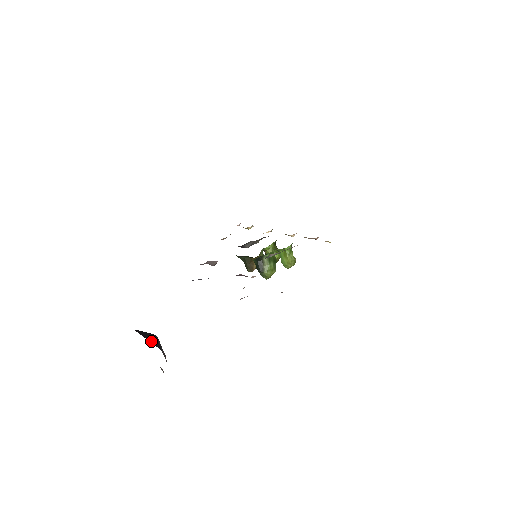
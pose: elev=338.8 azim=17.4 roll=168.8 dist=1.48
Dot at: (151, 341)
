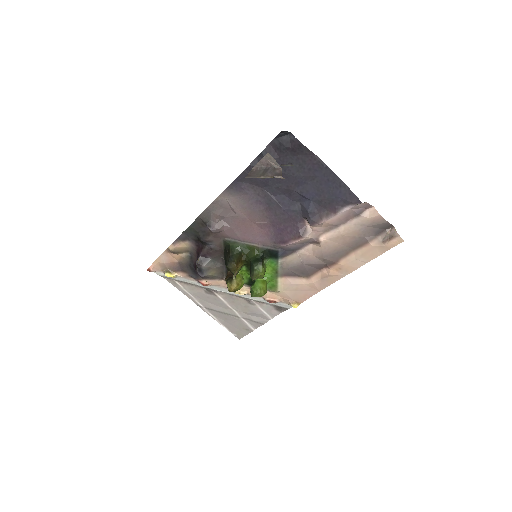
Dot at: occluded
